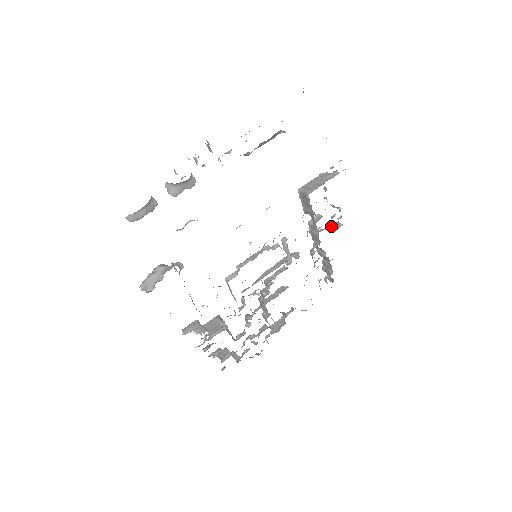
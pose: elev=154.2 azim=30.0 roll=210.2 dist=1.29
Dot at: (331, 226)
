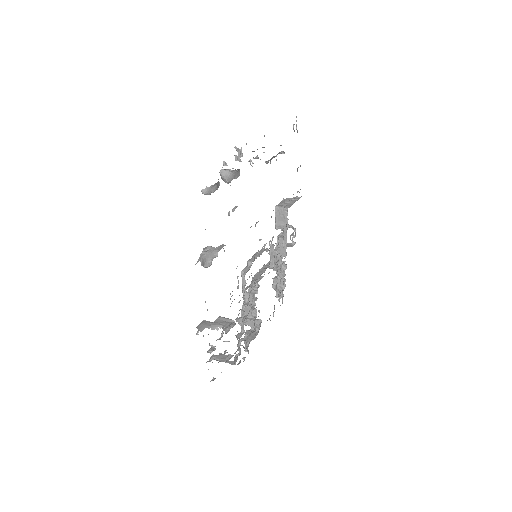
Dot at: occluded
